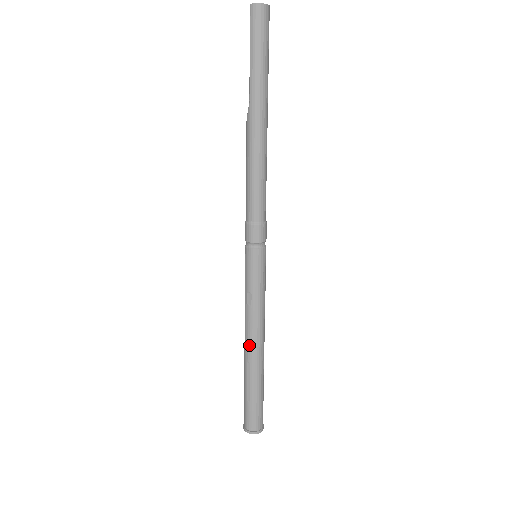
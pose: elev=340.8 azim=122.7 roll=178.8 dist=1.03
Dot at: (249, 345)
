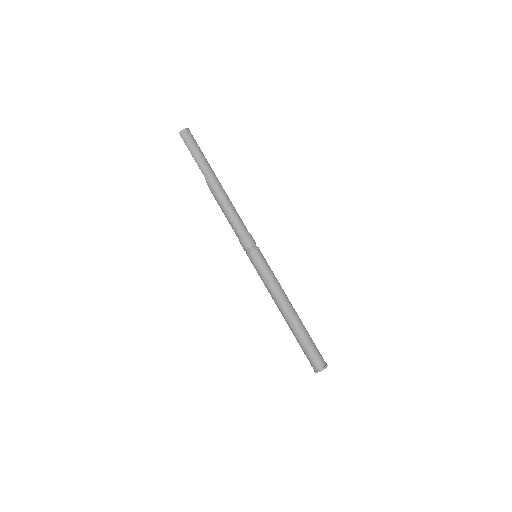
Dot at: (284, 311)
